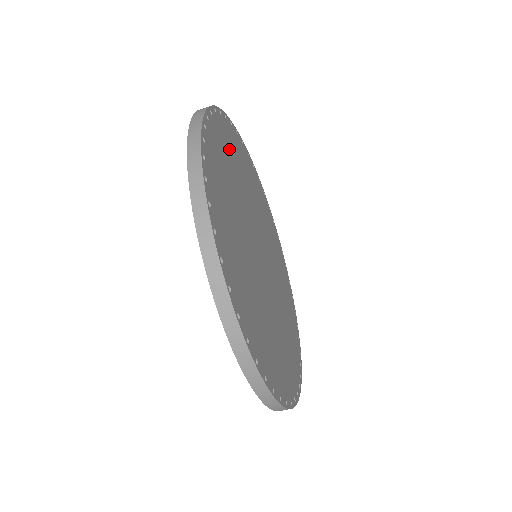
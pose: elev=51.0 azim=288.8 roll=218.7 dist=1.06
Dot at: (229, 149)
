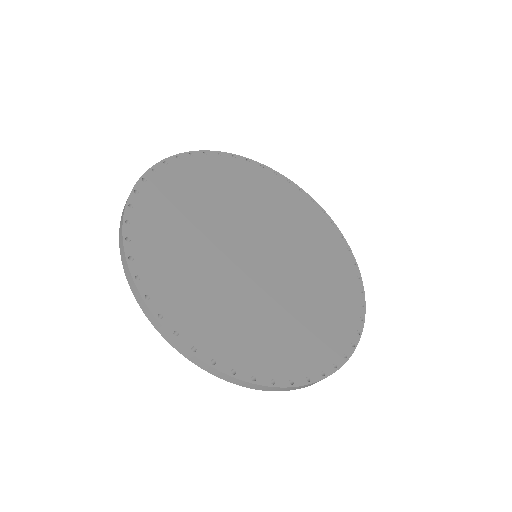
Dot at: (234, 178)
